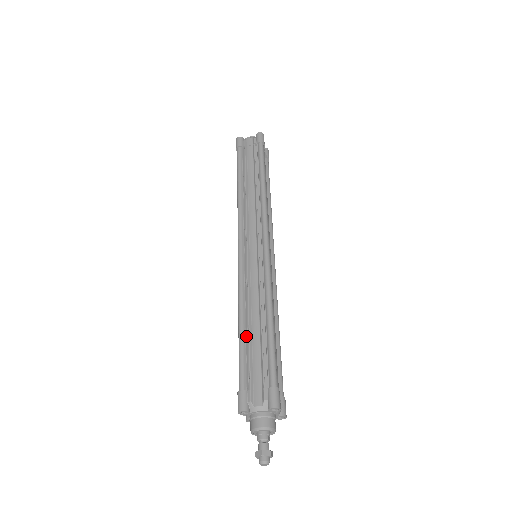
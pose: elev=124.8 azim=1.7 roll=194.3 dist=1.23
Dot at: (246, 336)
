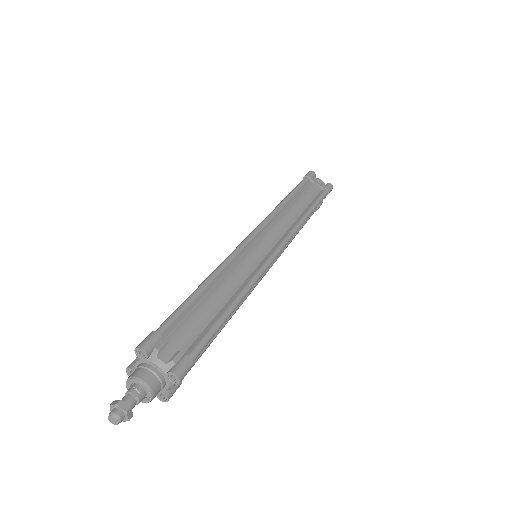
Dot at: occluded
